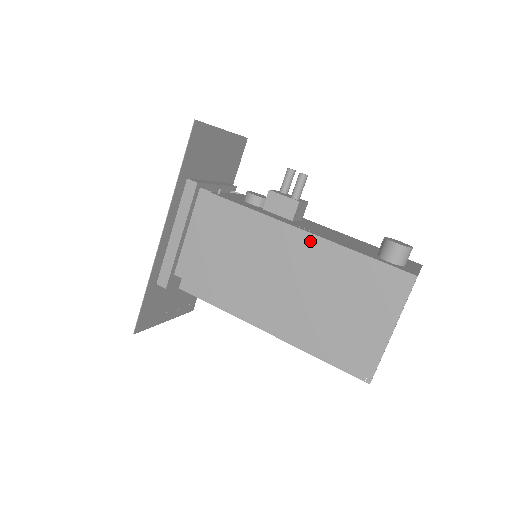
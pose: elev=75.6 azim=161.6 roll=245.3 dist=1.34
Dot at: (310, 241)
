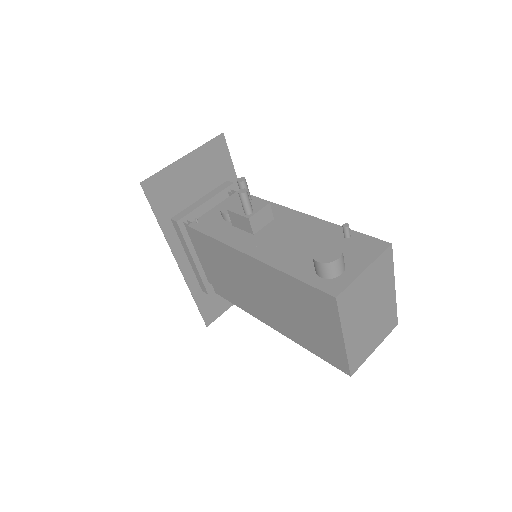
Dot at: (257, 265)
